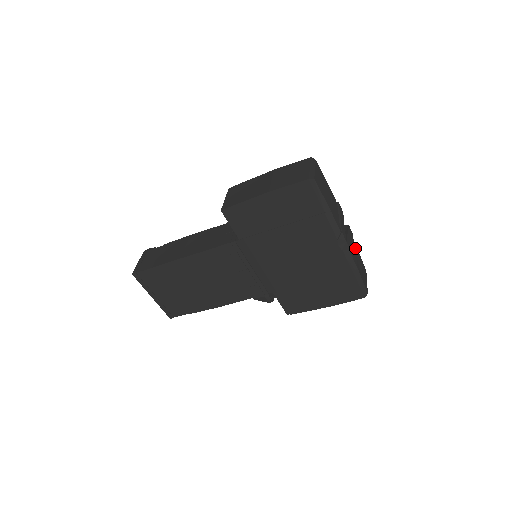
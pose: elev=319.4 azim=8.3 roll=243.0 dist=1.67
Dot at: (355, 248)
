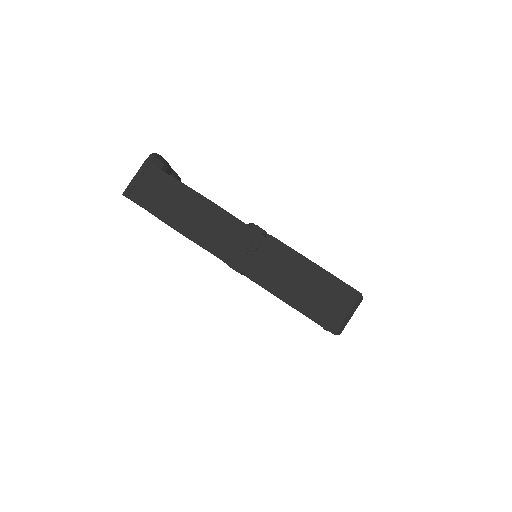
Dot at: occluded
